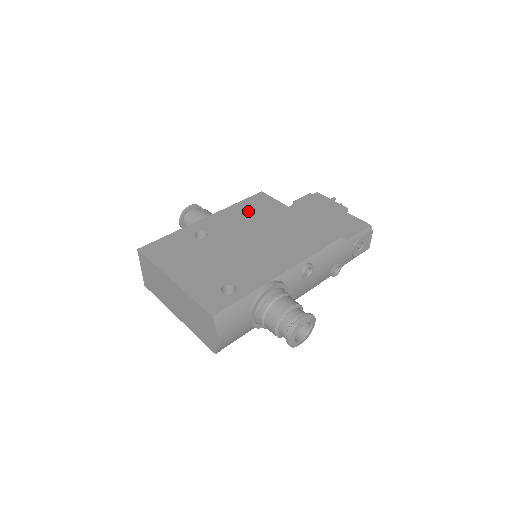
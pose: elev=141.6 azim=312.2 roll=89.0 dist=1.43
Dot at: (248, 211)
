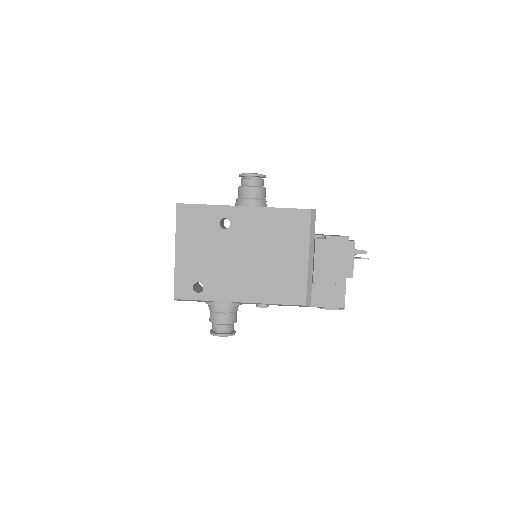
Dot at: (278, 225)
